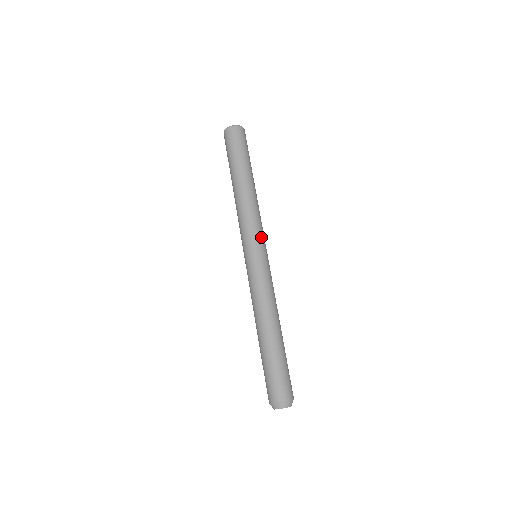
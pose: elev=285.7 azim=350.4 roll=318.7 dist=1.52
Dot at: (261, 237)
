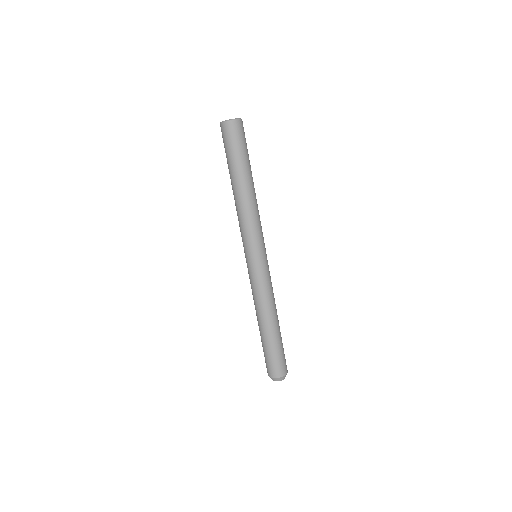
Dot at: (254, 243)
